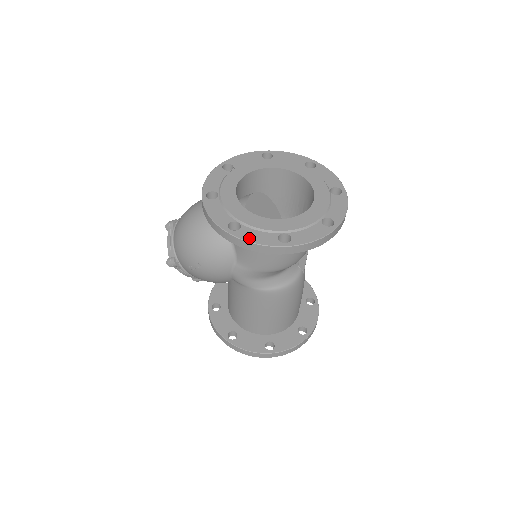
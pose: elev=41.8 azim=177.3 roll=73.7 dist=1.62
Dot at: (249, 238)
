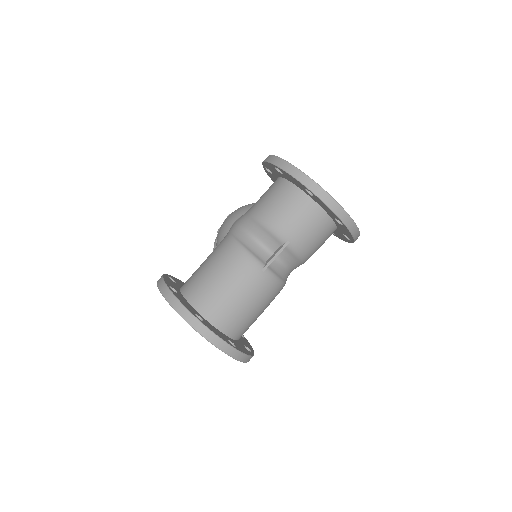
Dot at: occluded
